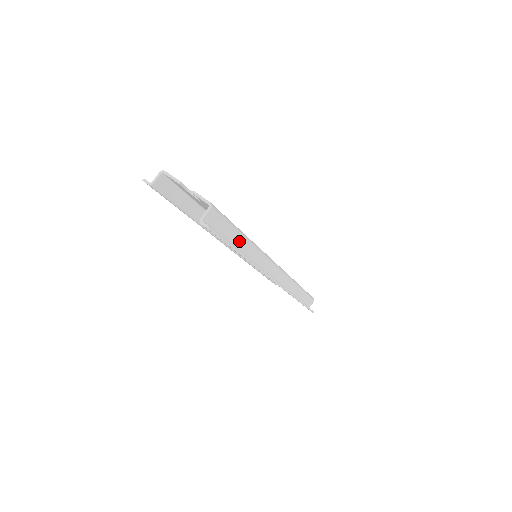
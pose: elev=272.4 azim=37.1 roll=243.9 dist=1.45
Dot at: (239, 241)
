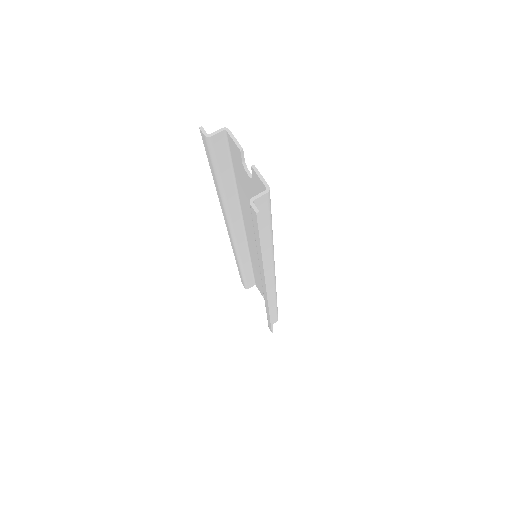
Dot at: (265, 237)
